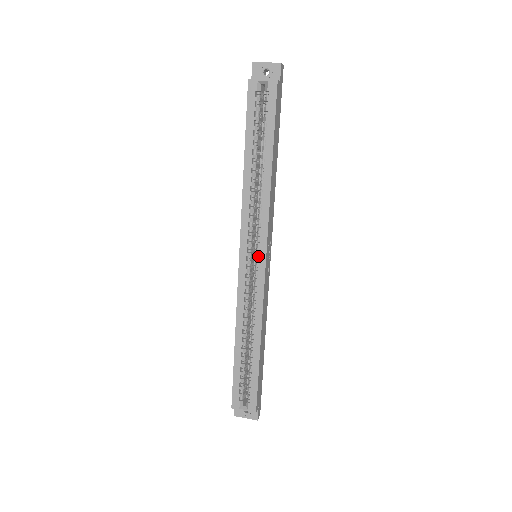
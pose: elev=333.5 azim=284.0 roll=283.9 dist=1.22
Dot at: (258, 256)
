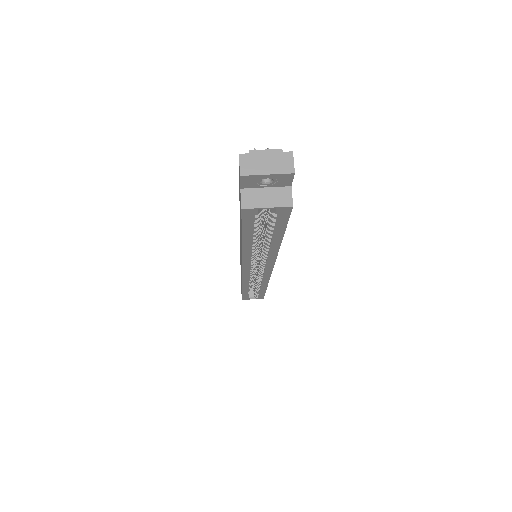
Dot at: (263, 271)
